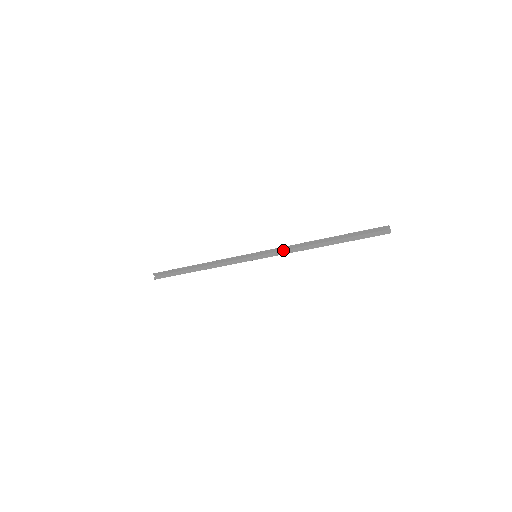
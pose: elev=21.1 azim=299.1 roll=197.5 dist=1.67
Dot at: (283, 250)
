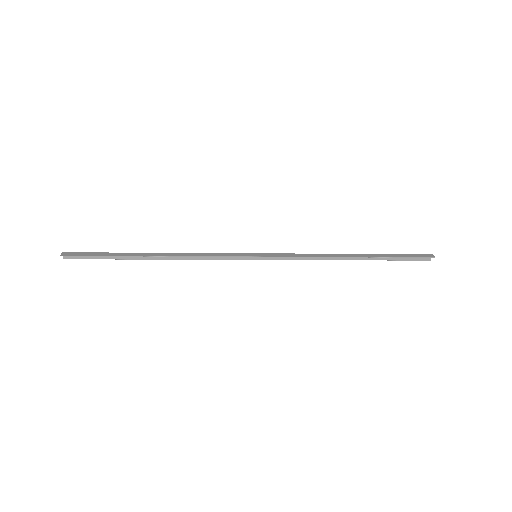
Dot at: (297, 254)
